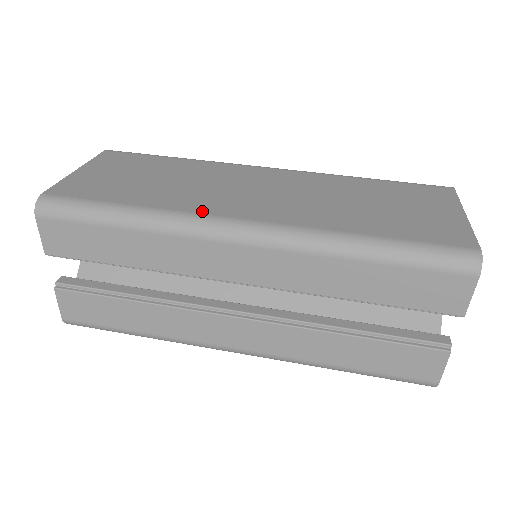
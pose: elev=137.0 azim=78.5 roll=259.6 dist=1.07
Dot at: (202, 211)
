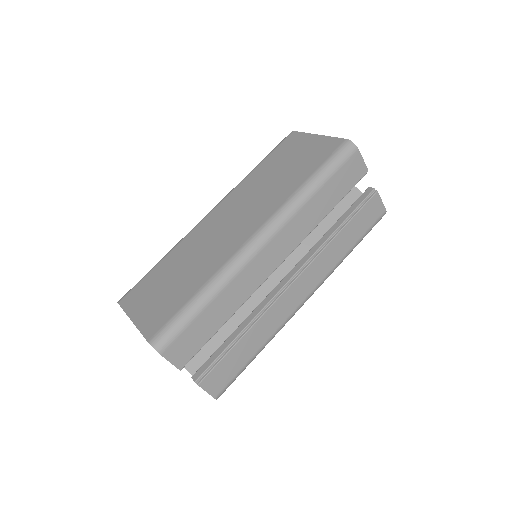
Dot at: (231, 254)
